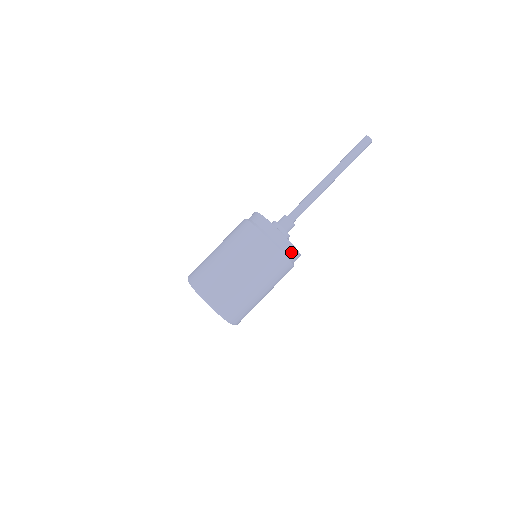
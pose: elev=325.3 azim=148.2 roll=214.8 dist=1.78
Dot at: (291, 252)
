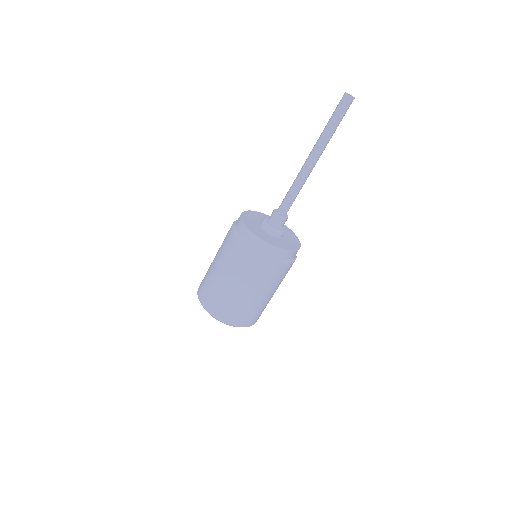
Dot at: (261, 247)
